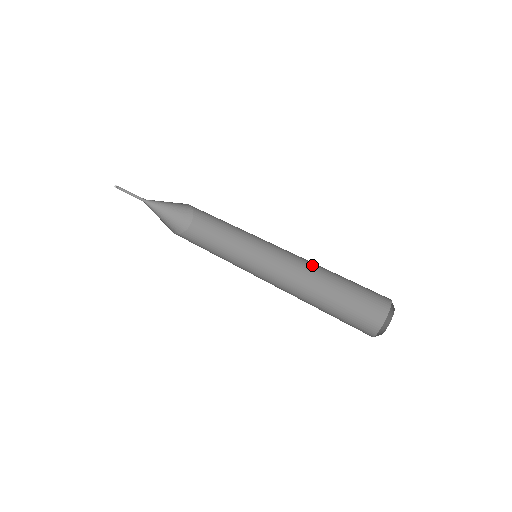
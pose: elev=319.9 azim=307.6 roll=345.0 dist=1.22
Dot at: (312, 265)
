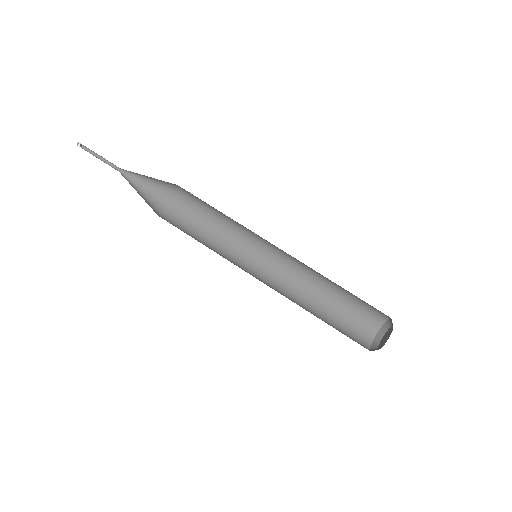
Dot at: occluded
